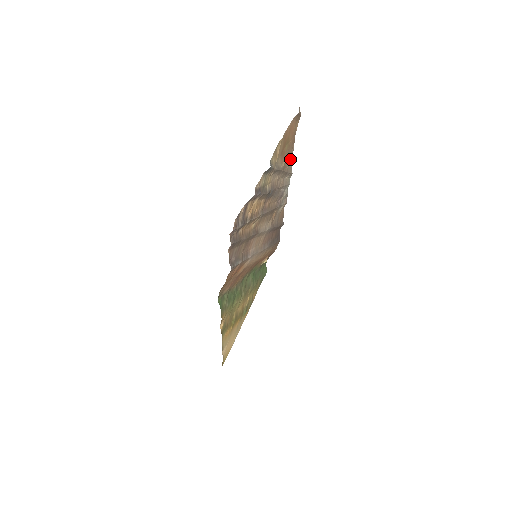
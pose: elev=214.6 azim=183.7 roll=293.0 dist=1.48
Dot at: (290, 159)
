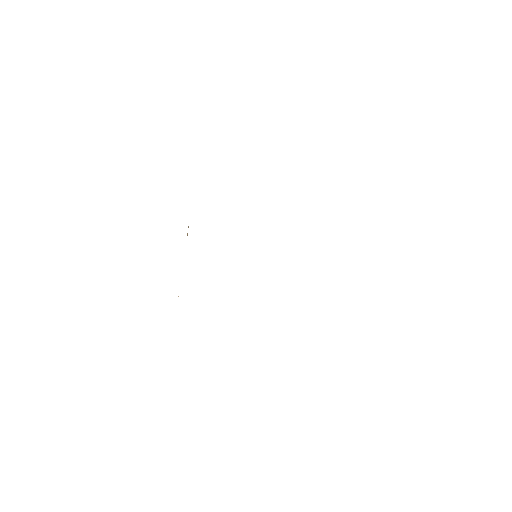
Dot at: occluded
